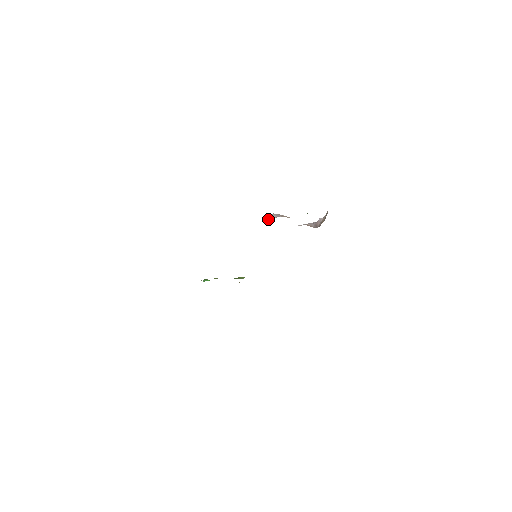
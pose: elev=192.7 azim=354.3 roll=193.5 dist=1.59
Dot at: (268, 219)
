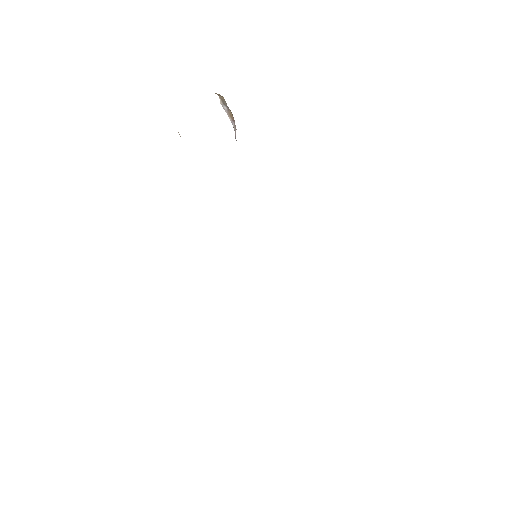
Dot at: occluded
